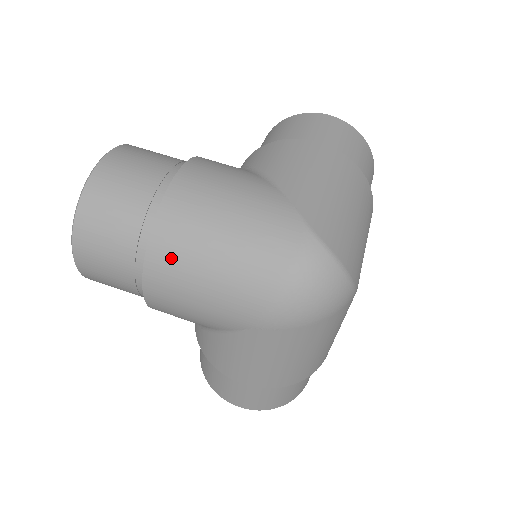
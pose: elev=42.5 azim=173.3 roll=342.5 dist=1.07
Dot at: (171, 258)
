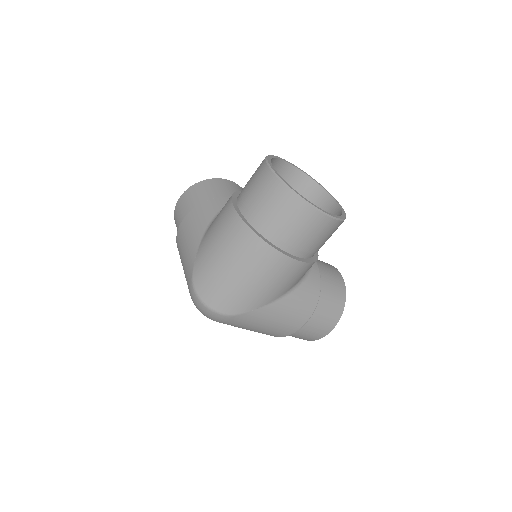
Dot at: occluded
